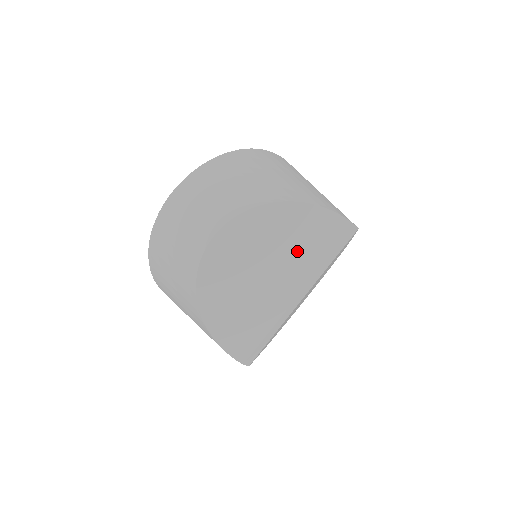
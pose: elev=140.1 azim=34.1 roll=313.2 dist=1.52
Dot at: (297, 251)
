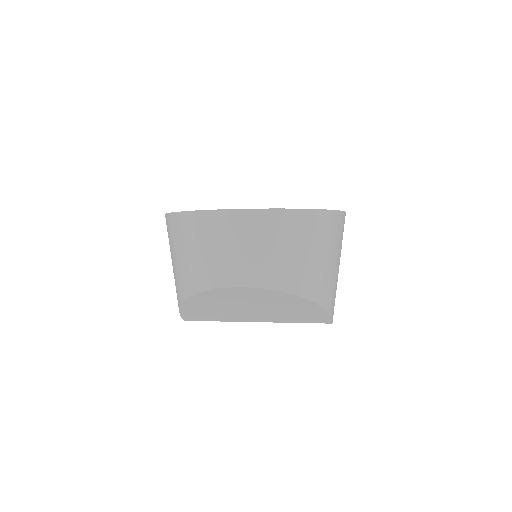
Dot at: (284, 314)
